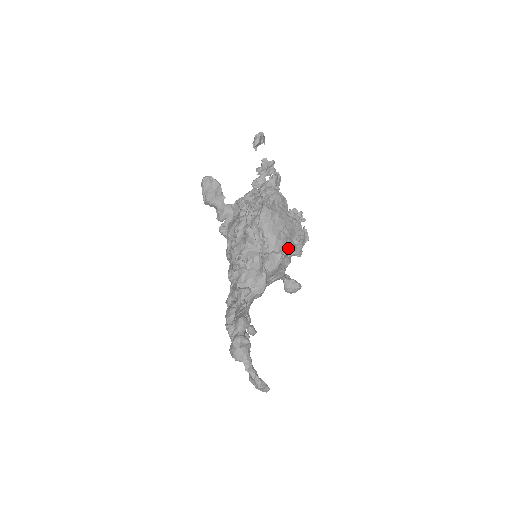
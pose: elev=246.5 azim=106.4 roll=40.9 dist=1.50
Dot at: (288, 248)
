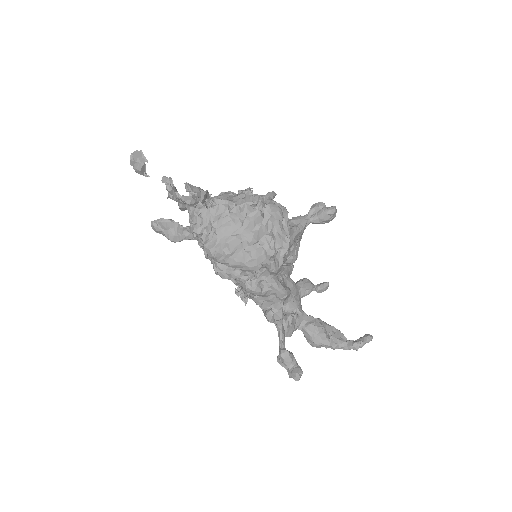
Dot at: (266, 253)
